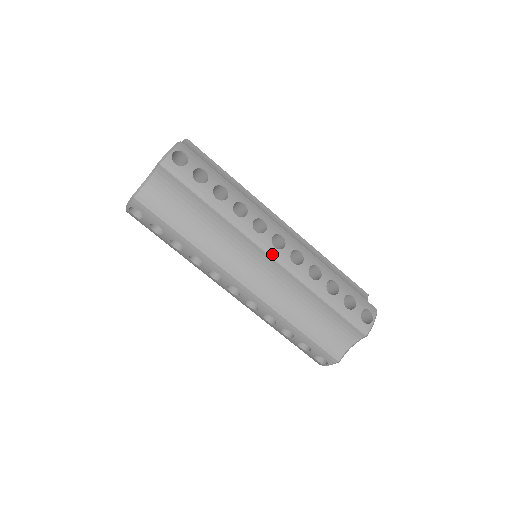
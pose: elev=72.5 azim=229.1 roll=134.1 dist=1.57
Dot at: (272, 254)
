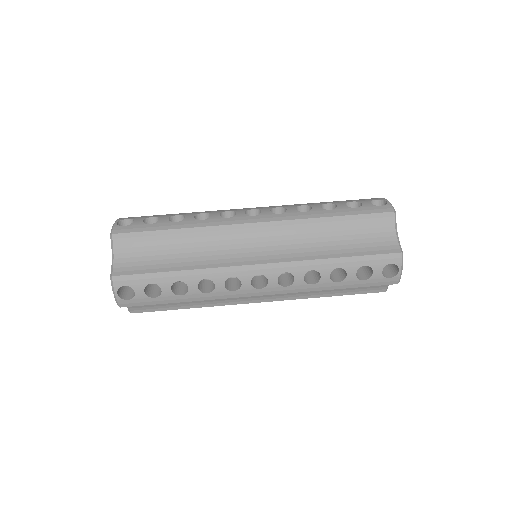
Dot at: (256, 220)
